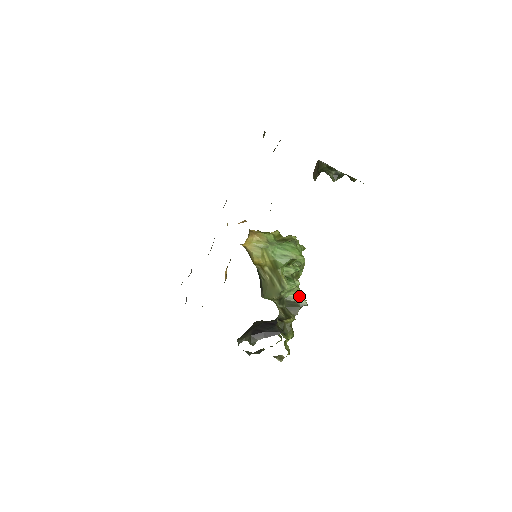
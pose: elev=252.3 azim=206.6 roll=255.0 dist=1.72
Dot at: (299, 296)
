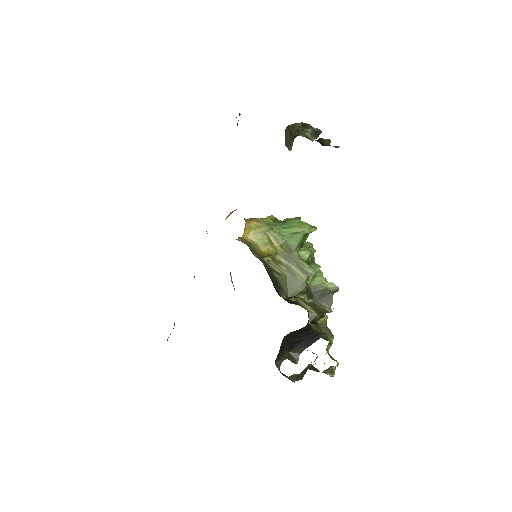
Dot at: (326, 281)
